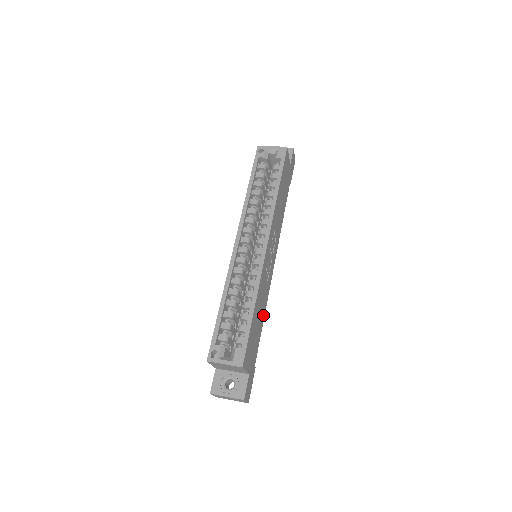
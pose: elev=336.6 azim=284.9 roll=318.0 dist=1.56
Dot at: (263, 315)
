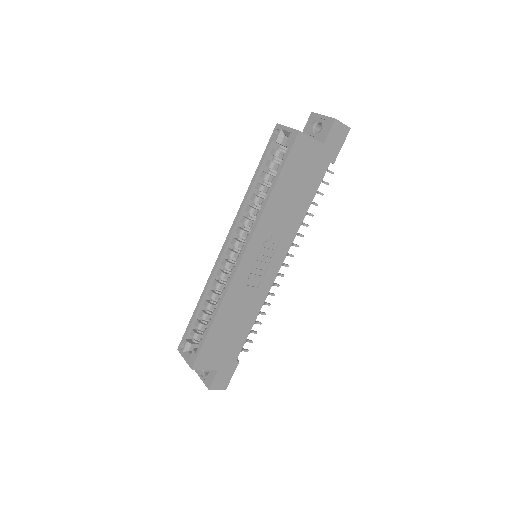
Dot at: (252, 318)
